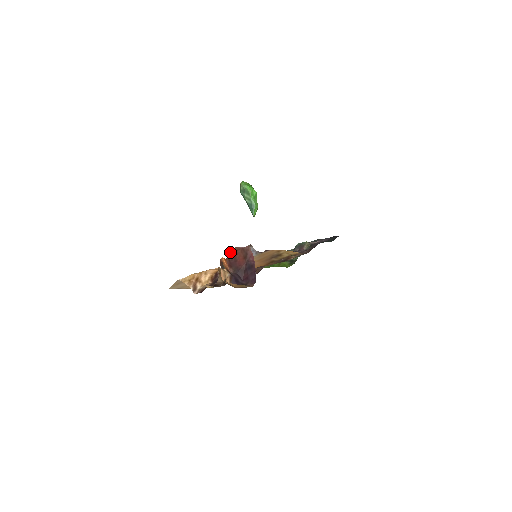
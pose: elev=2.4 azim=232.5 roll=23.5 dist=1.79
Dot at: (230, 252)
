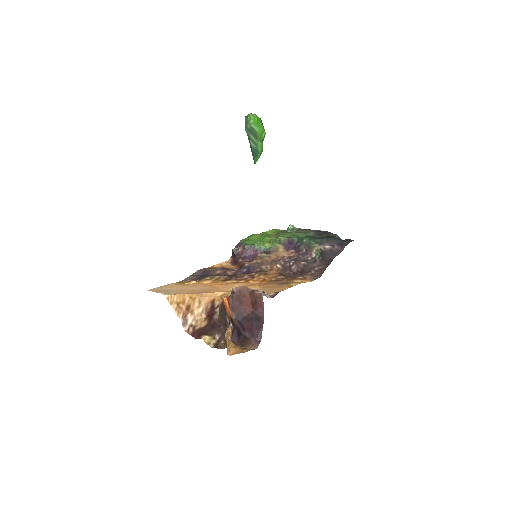
Dot at: (235, 291)
